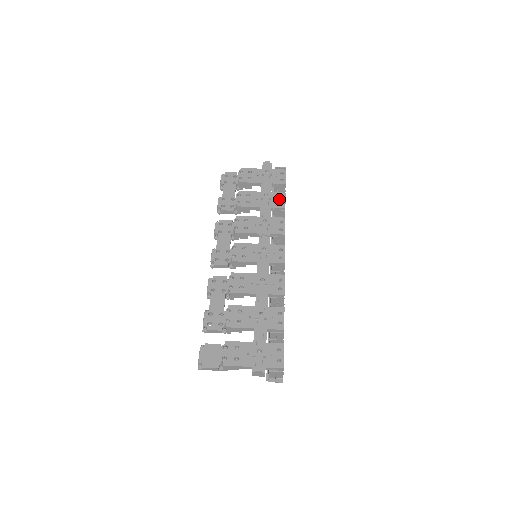
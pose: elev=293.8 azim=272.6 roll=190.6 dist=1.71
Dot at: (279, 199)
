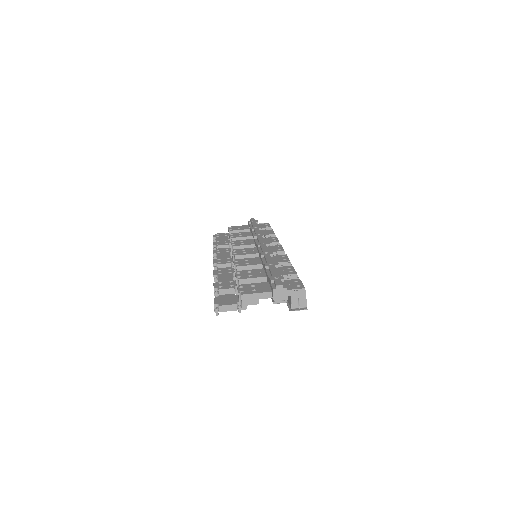
Dot at: (268, 232)
